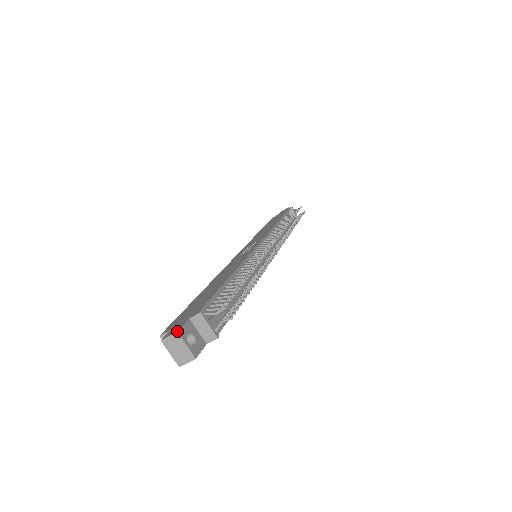
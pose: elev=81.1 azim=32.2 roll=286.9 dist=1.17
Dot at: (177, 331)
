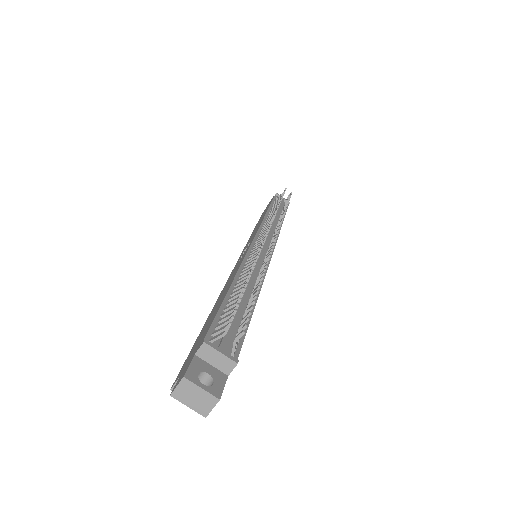
Dot at: (183, 376)
